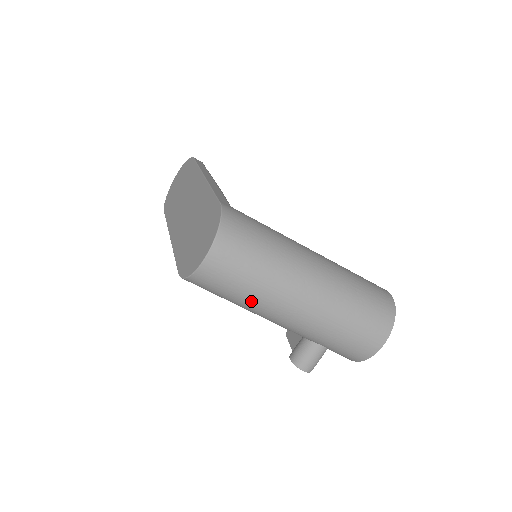
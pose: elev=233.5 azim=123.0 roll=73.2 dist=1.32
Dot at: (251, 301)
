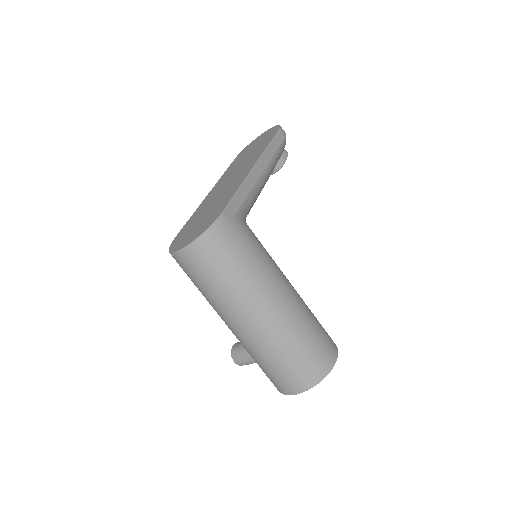
Dot at: (206, 298)
